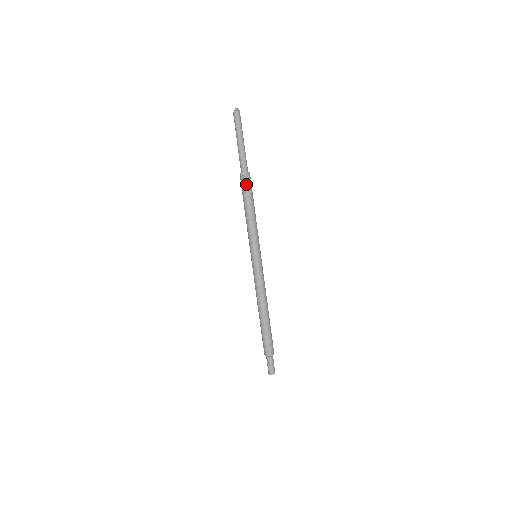
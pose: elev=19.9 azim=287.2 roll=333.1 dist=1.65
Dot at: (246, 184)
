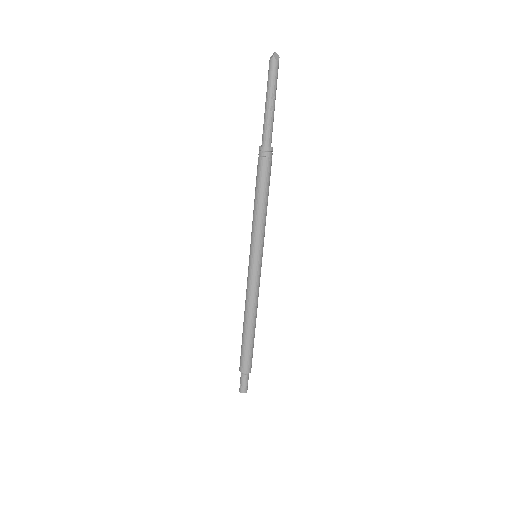
Dot at: (264, 163)
